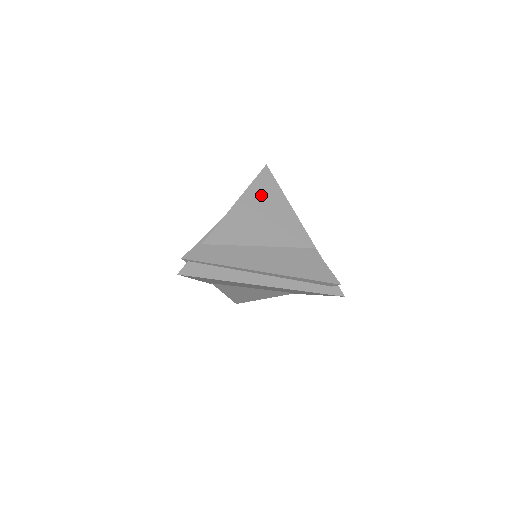
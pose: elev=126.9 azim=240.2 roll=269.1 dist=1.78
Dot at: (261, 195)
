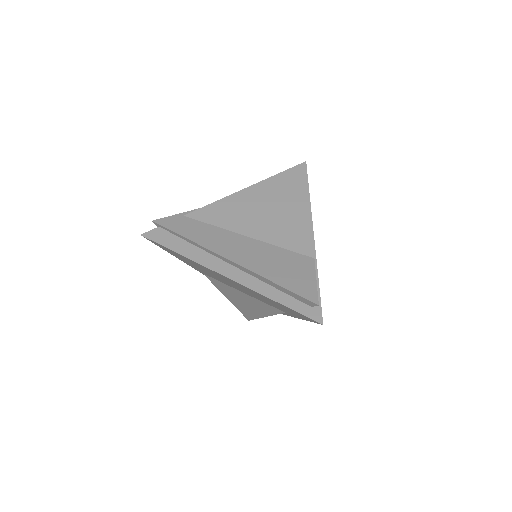
Dot at: (280, 188)
